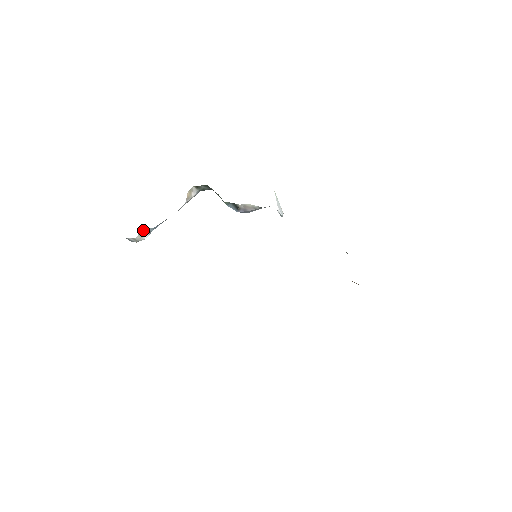
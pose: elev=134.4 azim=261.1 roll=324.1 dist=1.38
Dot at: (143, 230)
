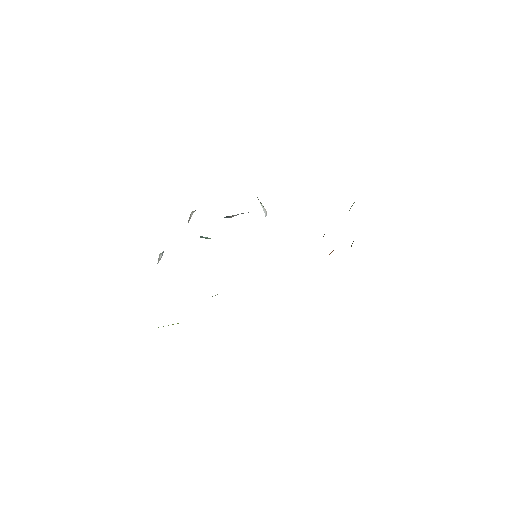
Dot at: (159, 255)
